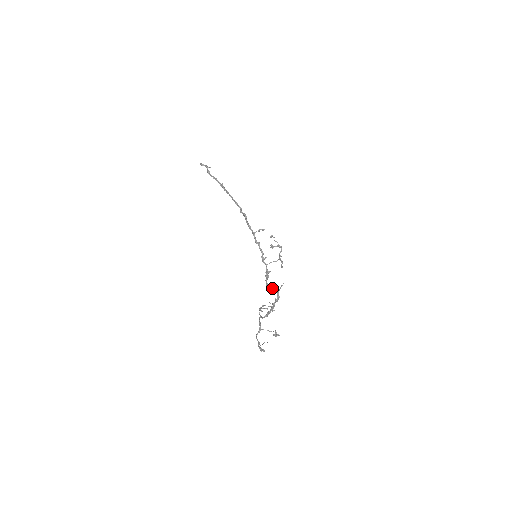
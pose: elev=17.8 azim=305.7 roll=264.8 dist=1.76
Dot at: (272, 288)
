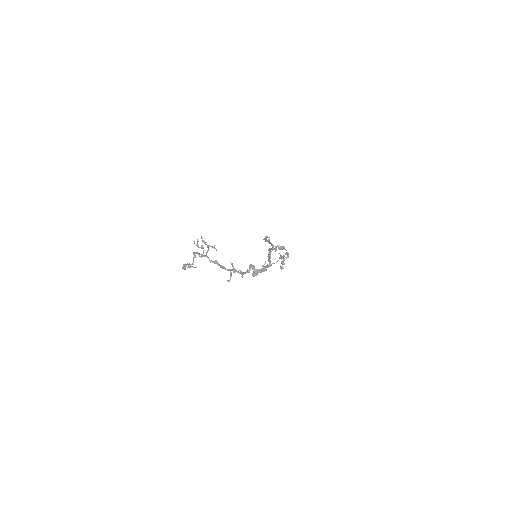
Dot at: (255, 273)
